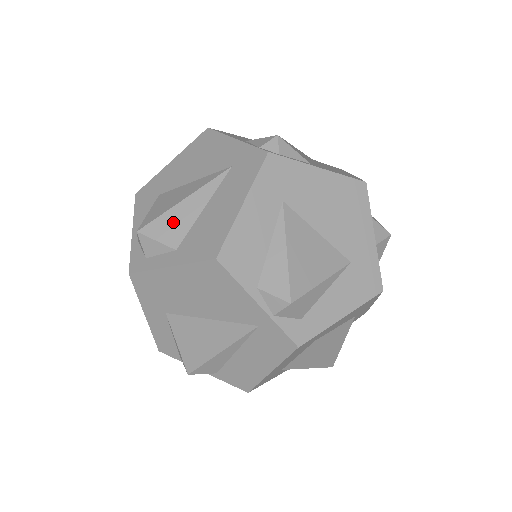
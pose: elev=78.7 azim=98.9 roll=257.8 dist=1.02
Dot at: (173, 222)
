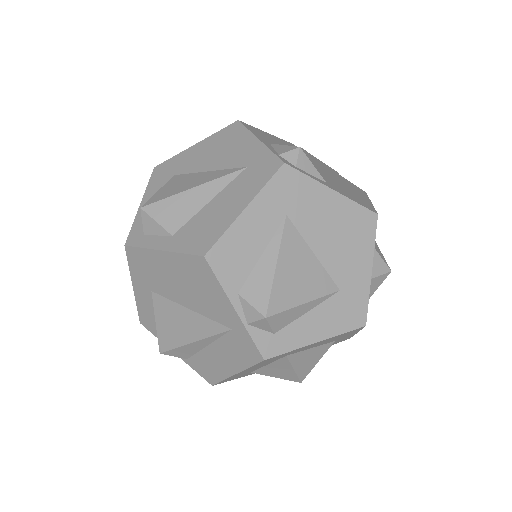
Dot at: (177, 207)
